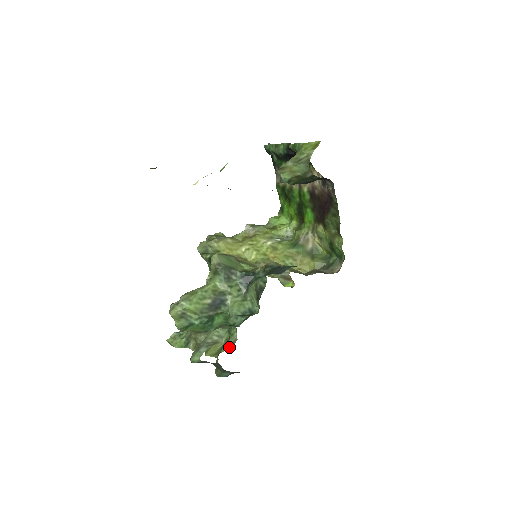
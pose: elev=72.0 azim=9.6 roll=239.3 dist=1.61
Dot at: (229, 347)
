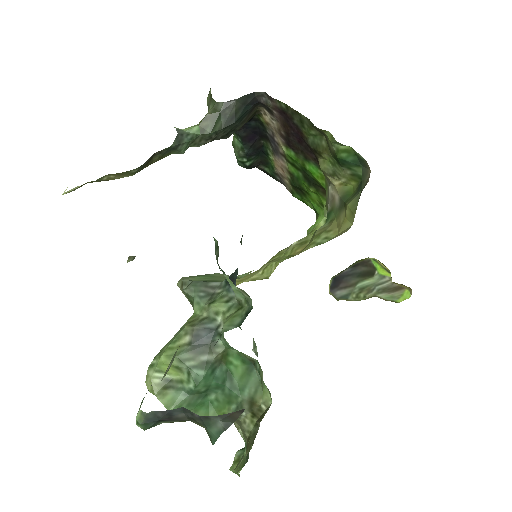
Dot at: occluded
